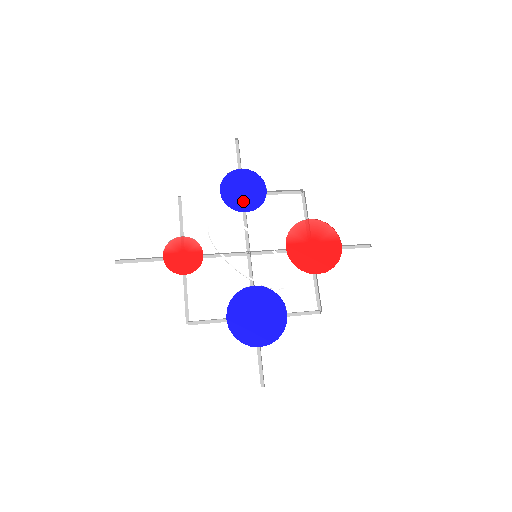
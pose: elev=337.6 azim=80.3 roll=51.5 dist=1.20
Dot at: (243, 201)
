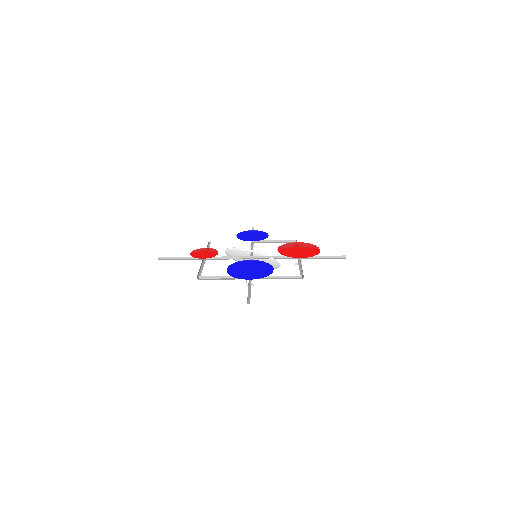
Dot at: (251, 238)
